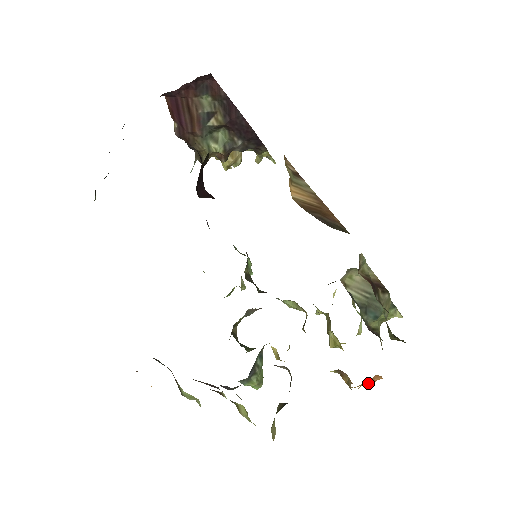
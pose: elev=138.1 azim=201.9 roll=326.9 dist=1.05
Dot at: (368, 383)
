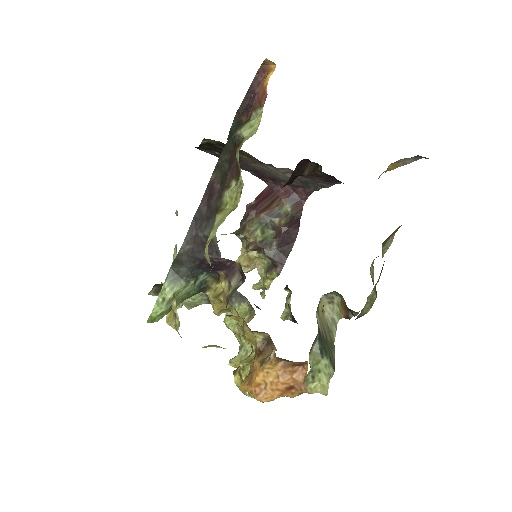
Dot at: (283, 375)
